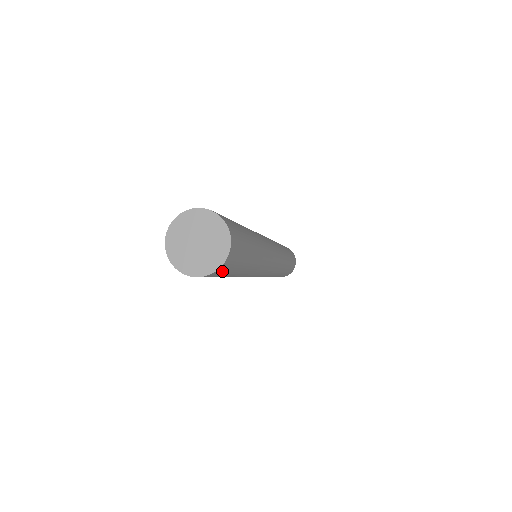
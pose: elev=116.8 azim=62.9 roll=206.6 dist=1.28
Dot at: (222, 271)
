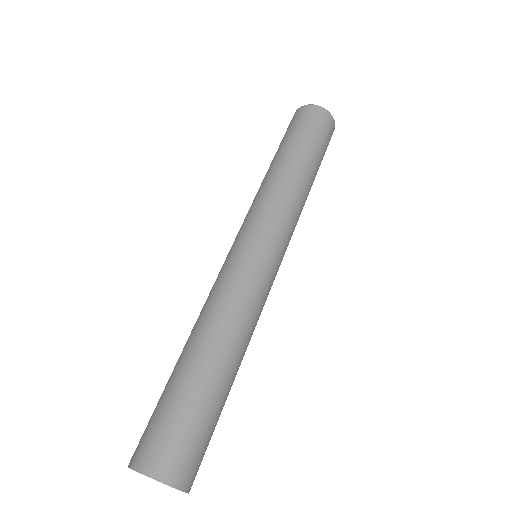
Dot at: occluded
